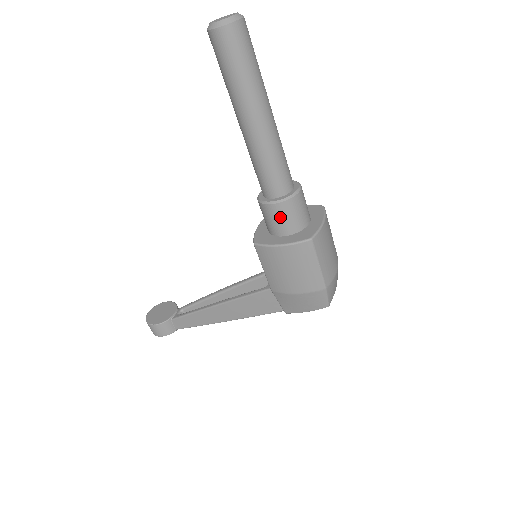
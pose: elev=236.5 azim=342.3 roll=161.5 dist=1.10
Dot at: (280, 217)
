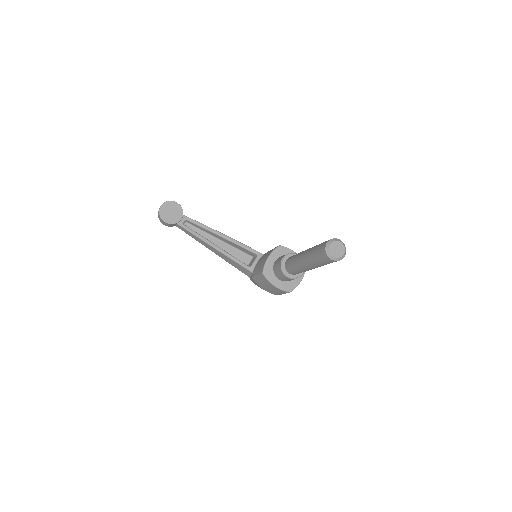
Dot at: (285, 278)
